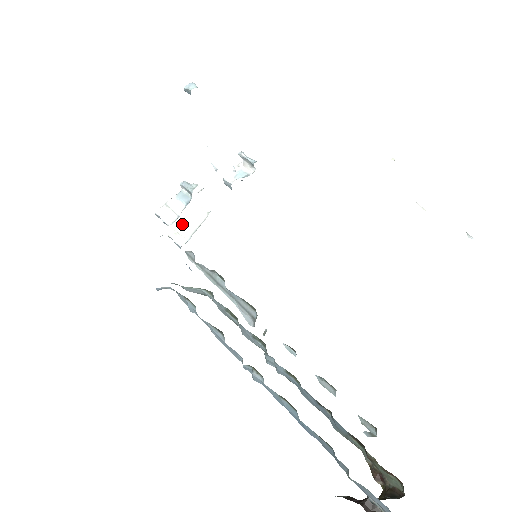
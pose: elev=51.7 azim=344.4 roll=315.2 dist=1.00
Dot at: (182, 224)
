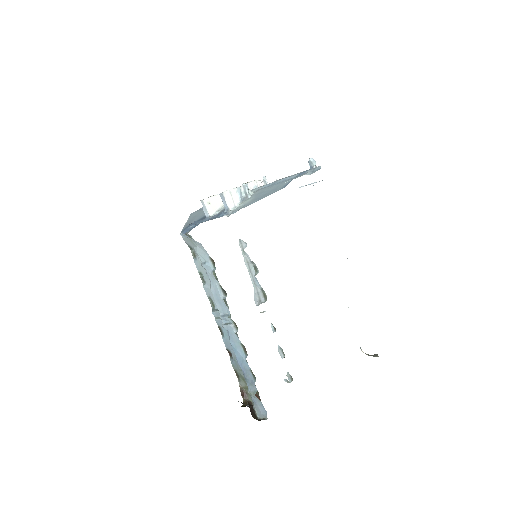
Dot at: (213, 198)
